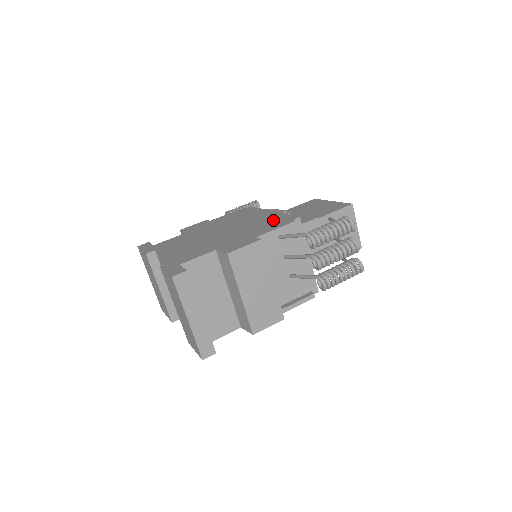
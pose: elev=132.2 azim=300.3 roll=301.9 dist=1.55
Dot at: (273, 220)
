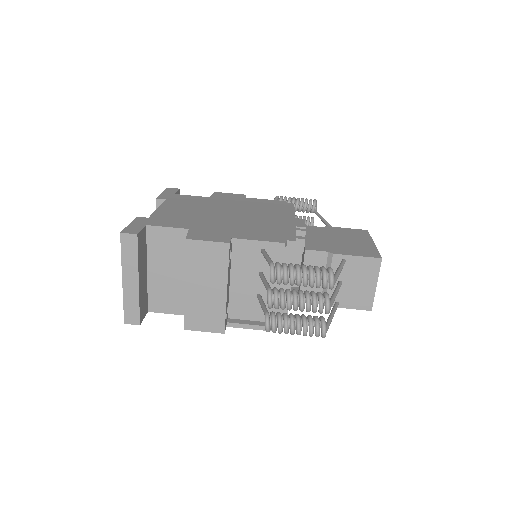
Dot at: (275, 229)
